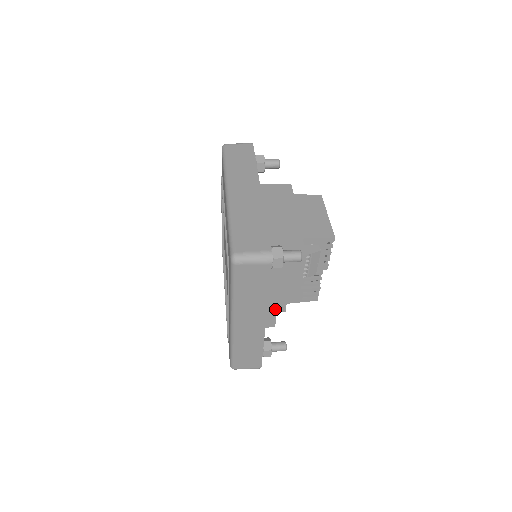
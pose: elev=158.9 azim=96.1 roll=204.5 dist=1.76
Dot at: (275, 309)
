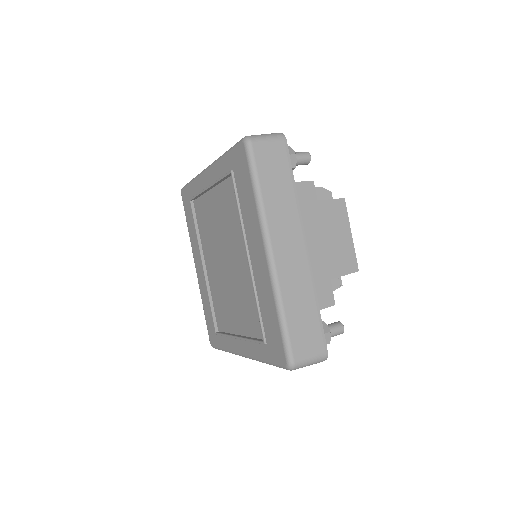
Dot at: occluded
